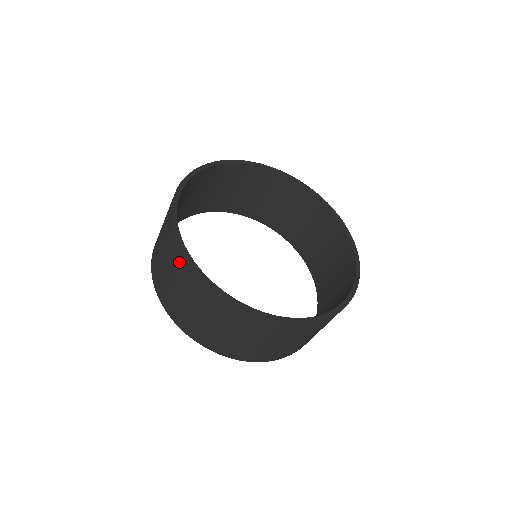
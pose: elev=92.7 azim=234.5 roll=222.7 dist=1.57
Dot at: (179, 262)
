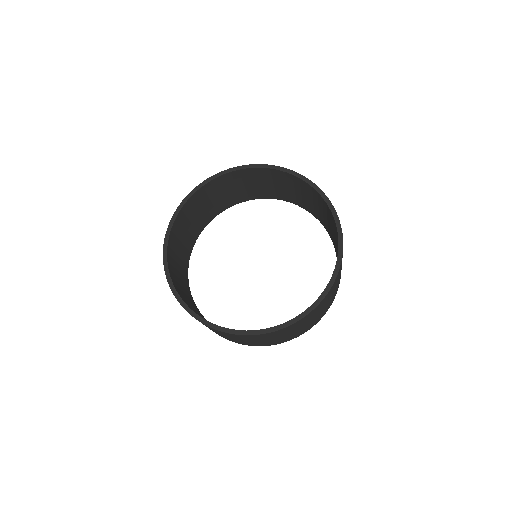
Dot at: occluded
